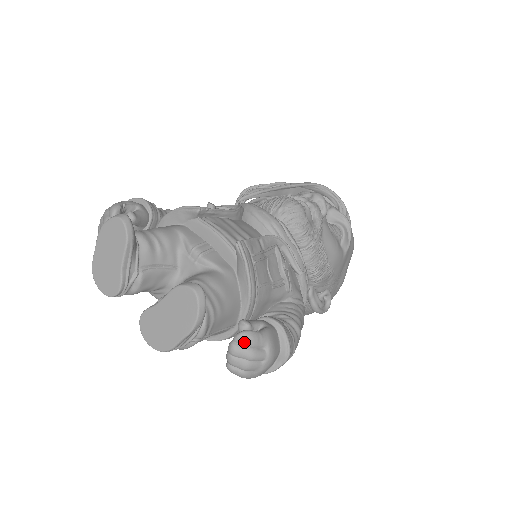
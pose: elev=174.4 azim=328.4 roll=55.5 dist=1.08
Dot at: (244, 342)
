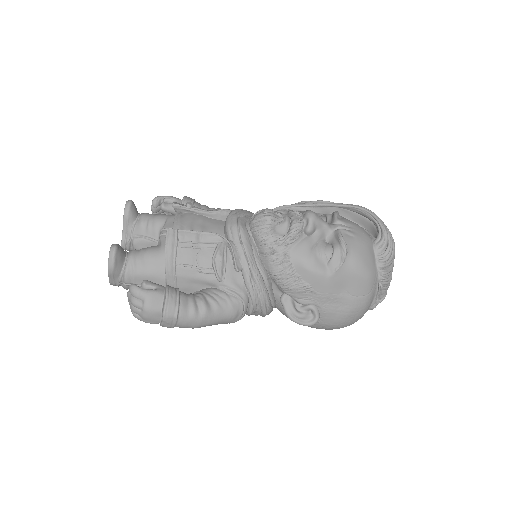
Dot at: (130, 291)
